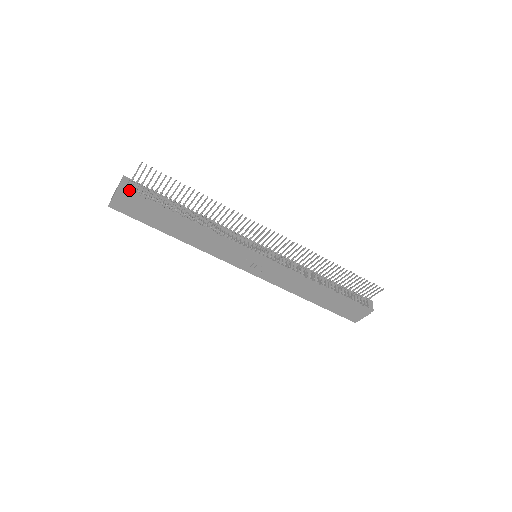
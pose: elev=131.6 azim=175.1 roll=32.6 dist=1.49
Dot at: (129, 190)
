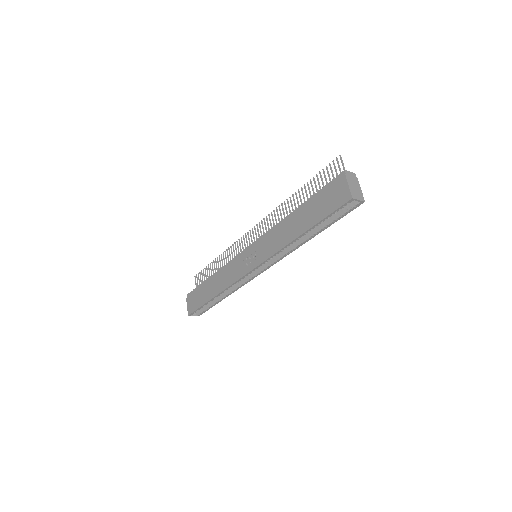
Dot at: (190, 293)
